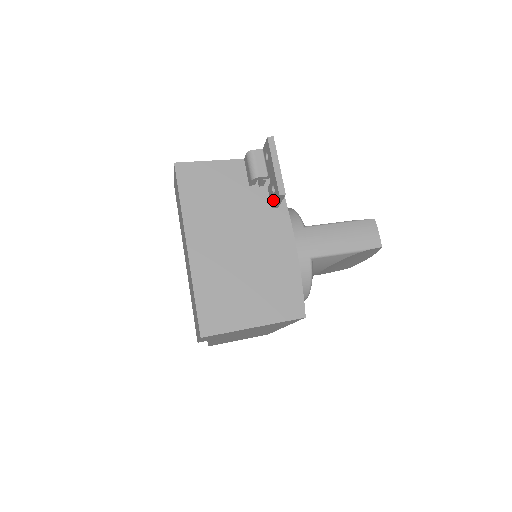
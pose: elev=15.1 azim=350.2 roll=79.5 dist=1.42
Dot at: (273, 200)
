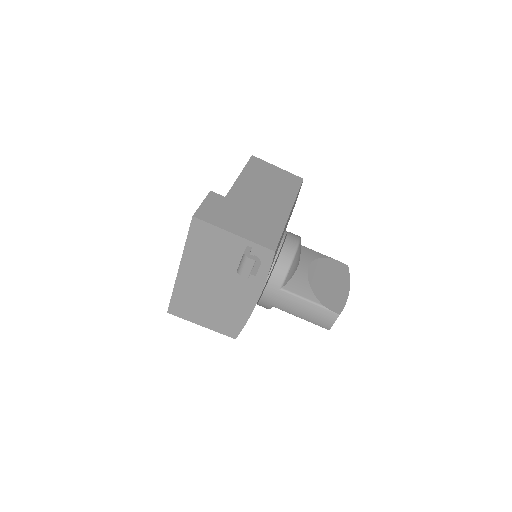
Dot at: occluded
